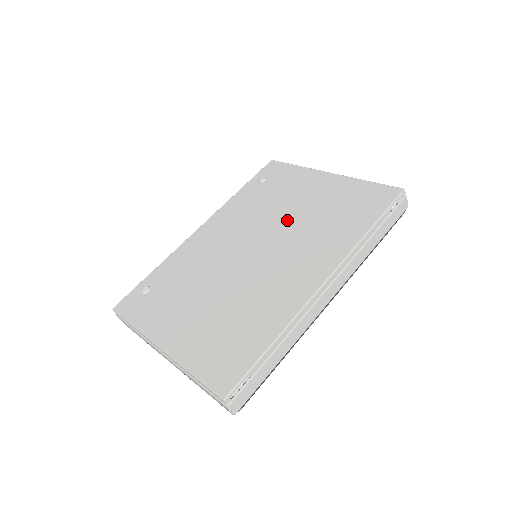
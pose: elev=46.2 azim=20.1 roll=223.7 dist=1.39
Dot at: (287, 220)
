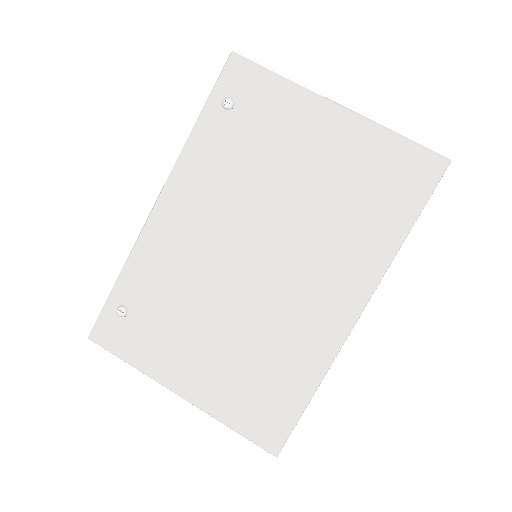
Dot at: (290, 203)
